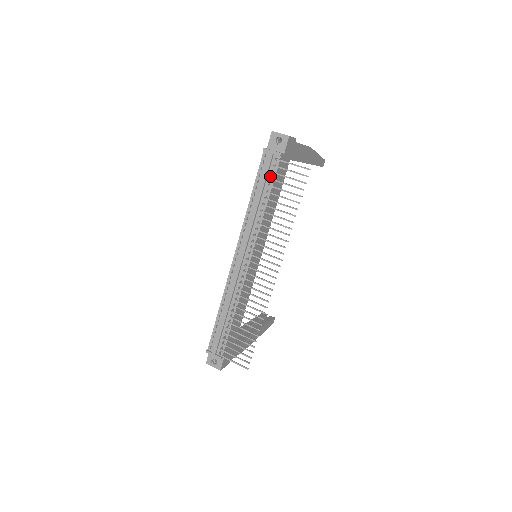
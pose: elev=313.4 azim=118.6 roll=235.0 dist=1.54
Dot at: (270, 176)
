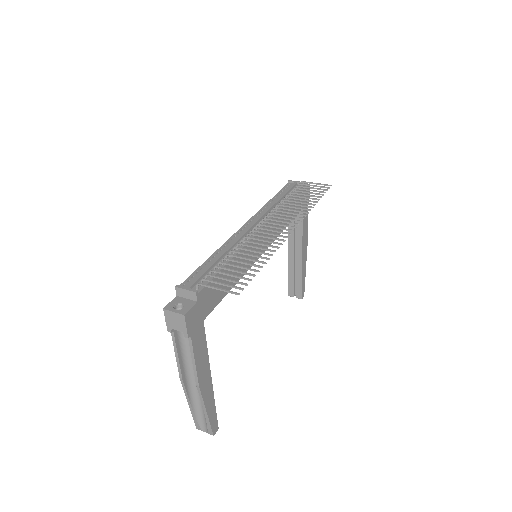
Dot at: occluded
